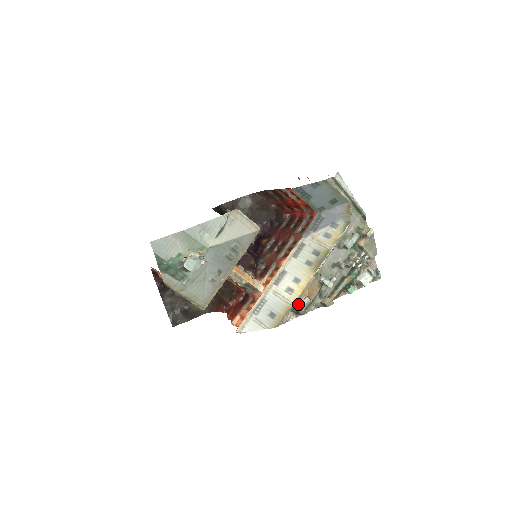
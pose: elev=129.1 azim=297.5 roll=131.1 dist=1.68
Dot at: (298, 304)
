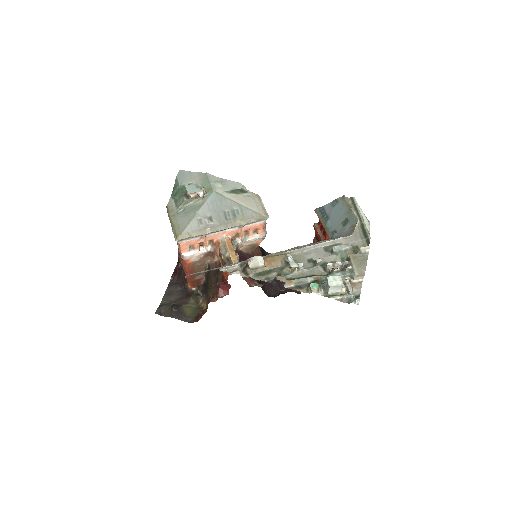
Dot at: occluded
